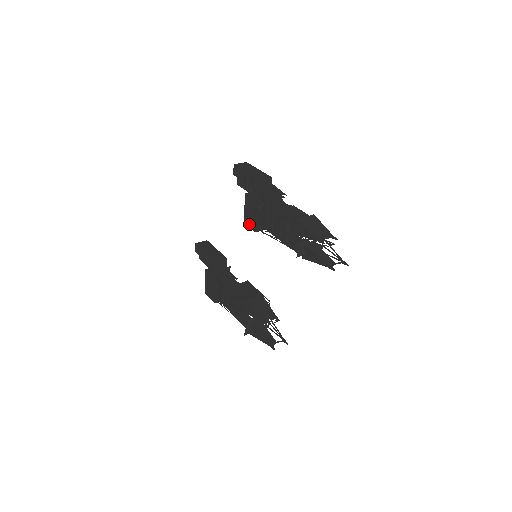
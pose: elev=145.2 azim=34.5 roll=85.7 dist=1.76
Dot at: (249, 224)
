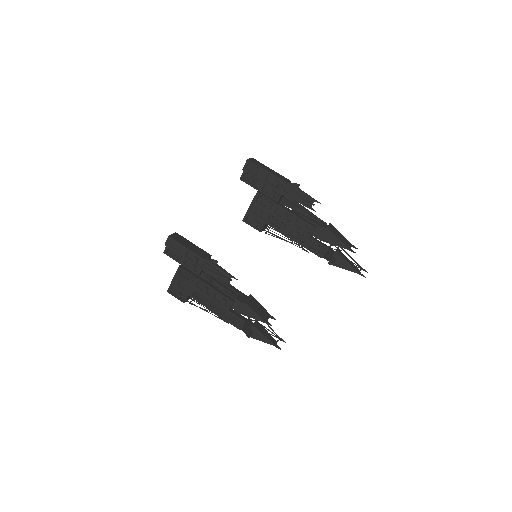
Dot at: (253, 223)
